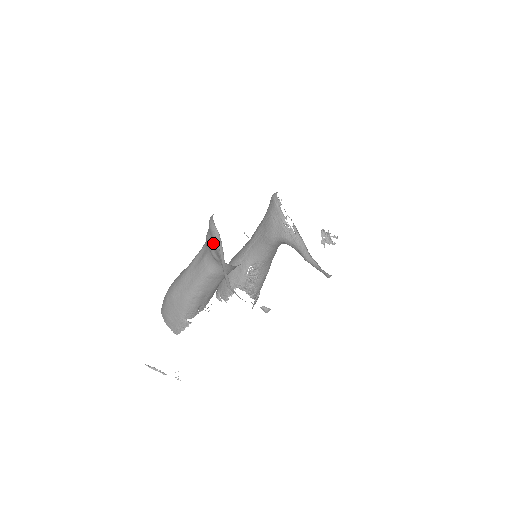
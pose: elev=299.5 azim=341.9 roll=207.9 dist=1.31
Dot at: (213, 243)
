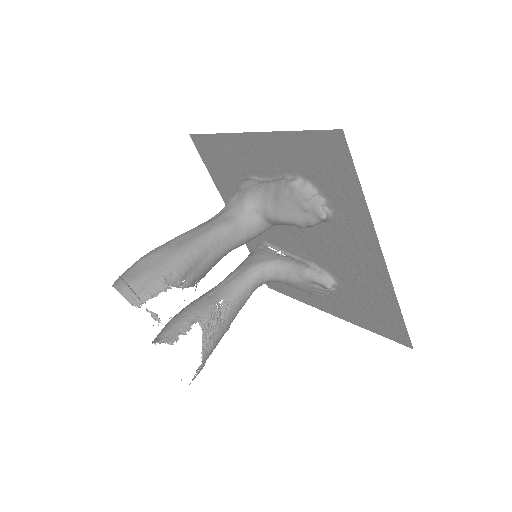
Dot at: (251, 187)
